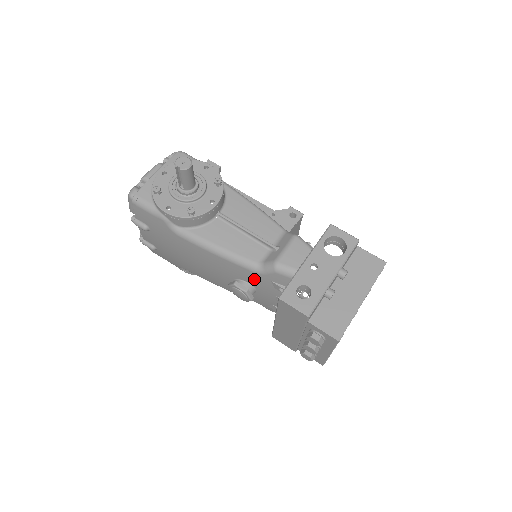
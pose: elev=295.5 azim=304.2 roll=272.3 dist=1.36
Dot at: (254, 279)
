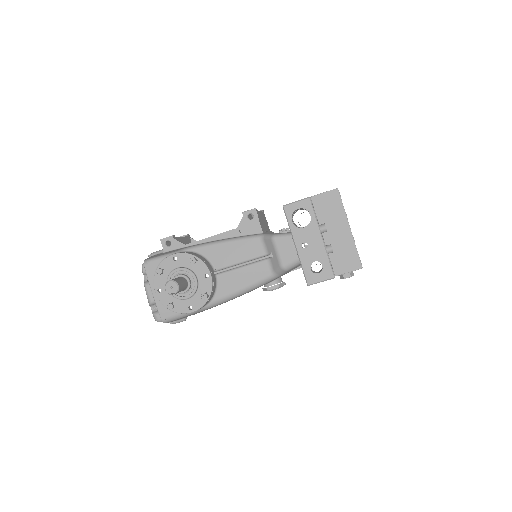
Dot at: occluded
